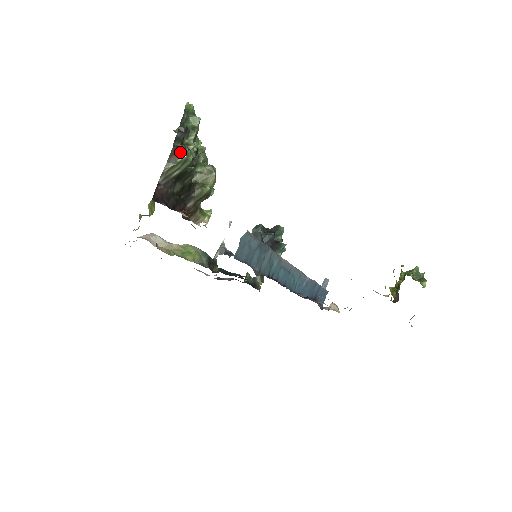
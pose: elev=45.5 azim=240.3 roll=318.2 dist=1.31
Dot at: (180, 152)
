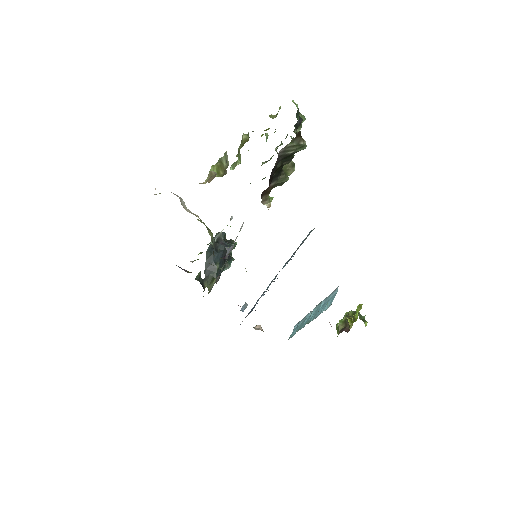
Dot at: occluded
